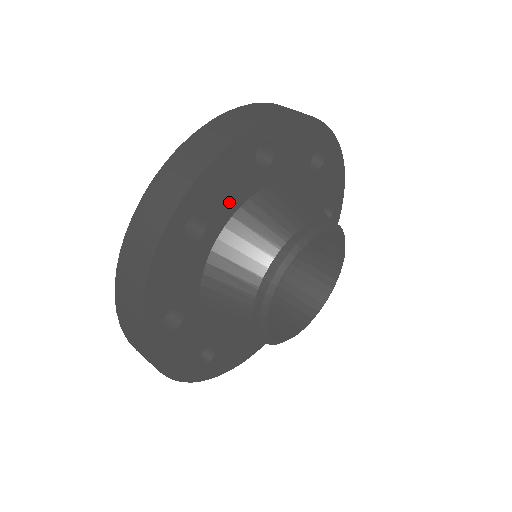
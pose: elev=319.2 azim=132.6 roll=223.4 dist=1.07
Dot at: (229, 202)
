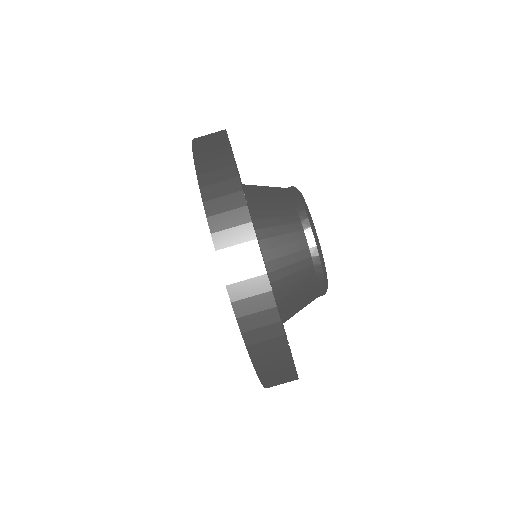
Dot at: occluded
